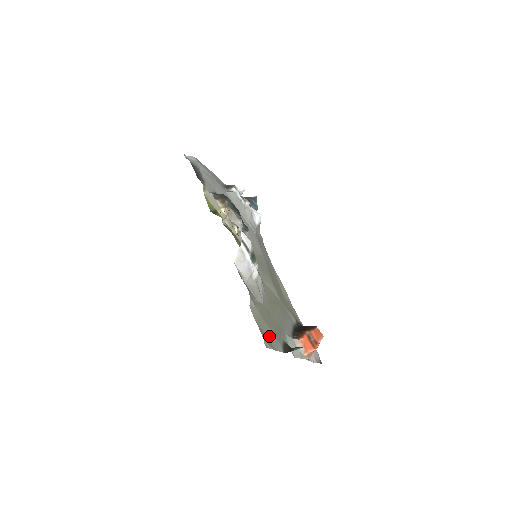
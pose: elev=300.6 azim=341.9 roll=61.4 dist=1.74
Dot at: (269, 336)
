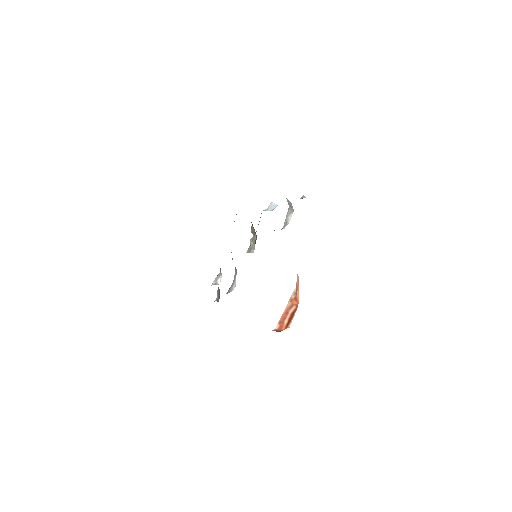
Dot at: occluded
